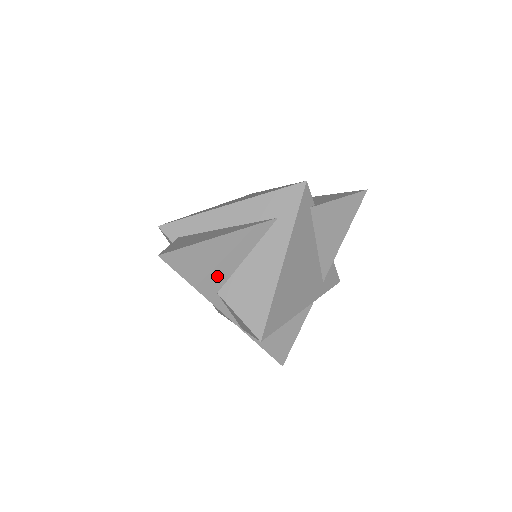
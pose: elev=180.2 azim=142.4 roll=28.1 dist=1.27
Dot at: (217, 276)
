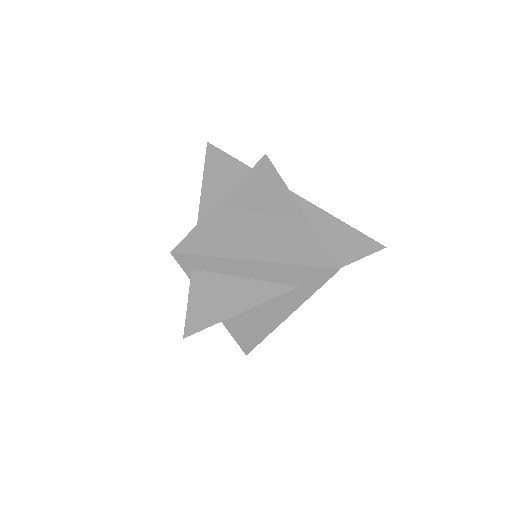
Dot at: occluded
